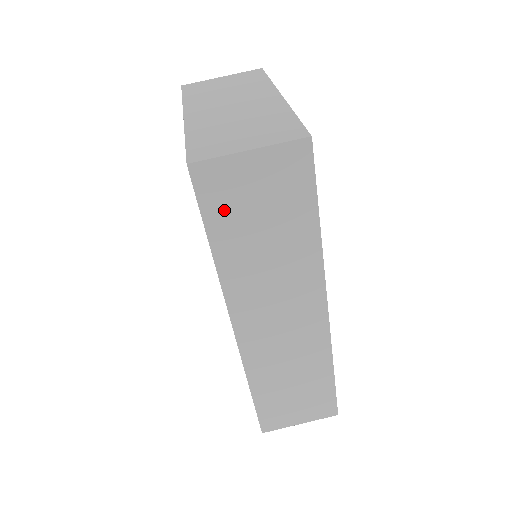
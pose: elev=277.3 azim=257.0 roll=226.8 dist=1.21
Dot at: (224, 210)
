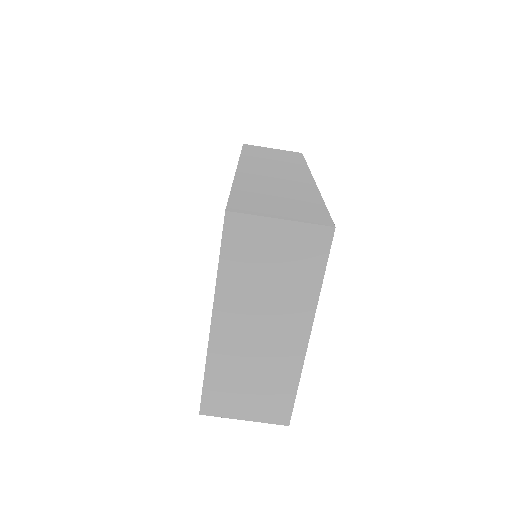
Dot at: occluded
